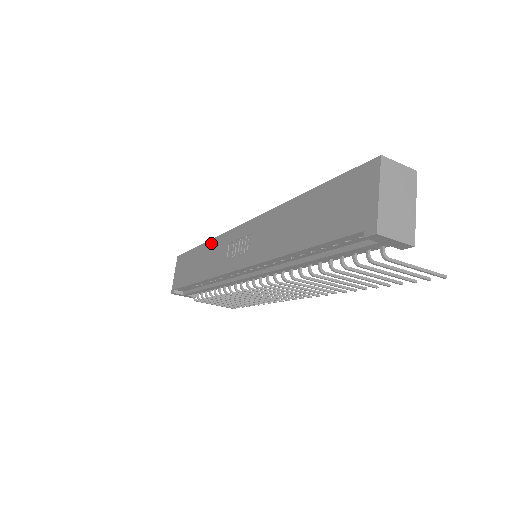
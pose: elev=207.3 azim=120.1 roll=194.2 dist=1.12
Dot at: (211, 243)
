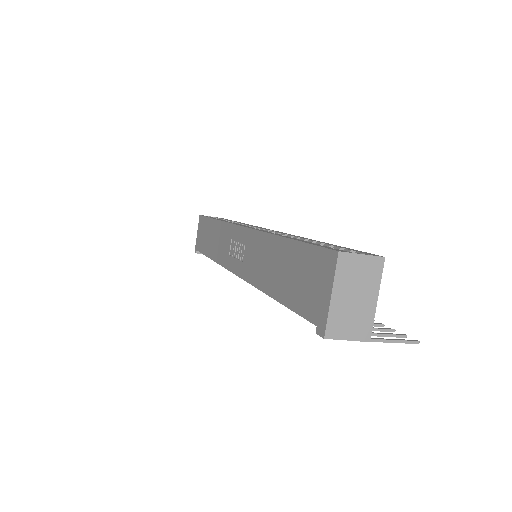
Dot at: (220, 225)
